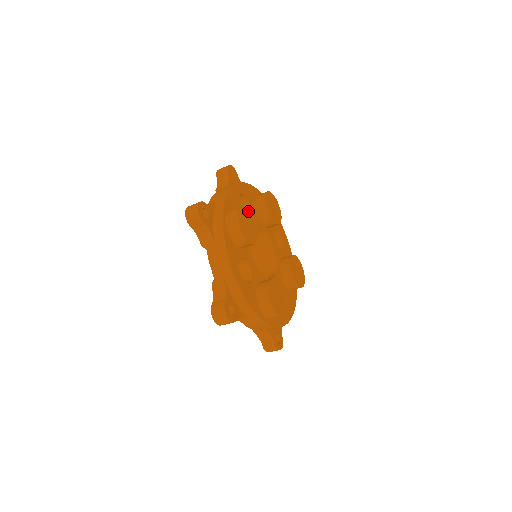
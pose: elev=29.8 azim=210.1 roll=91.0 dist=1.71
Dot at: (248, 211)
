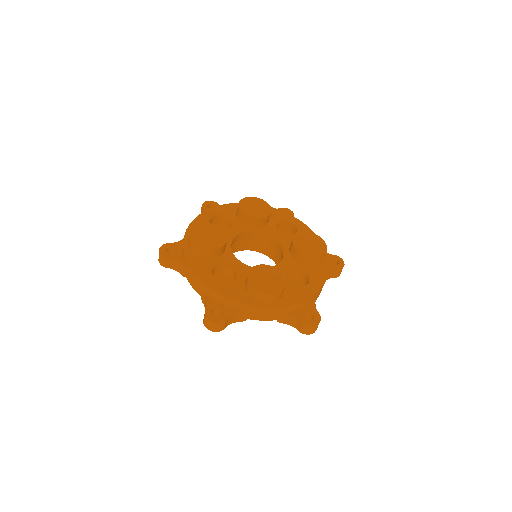
Dot at: (207, 226)
